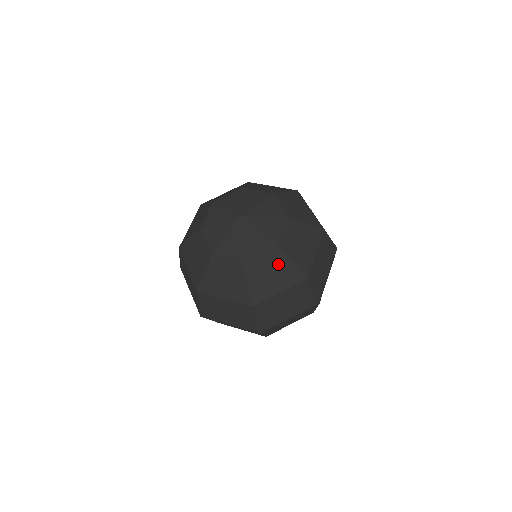
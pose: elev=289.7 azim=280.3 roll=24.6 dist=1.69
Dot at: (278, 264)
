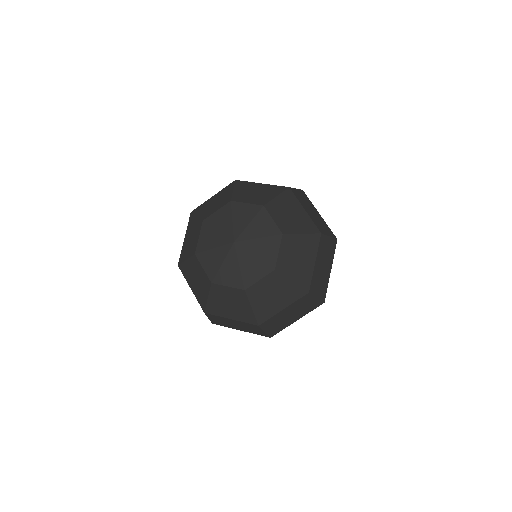
Dot at: (278, 286)
